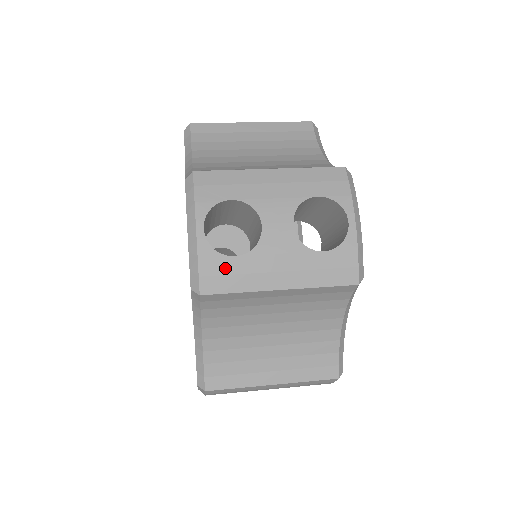
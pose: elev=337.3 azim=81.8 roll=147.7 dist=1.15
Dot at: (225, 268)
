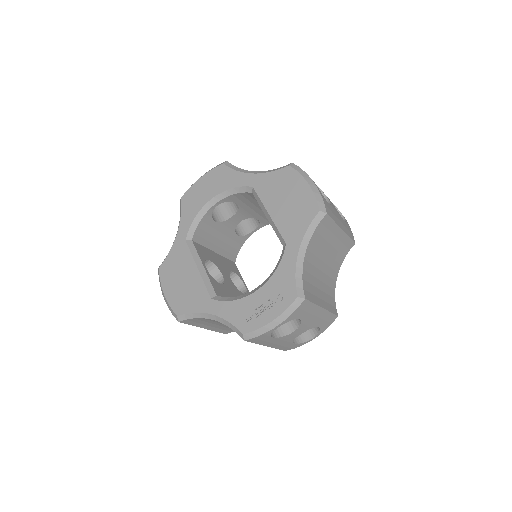
Dot at: (328, 206)
